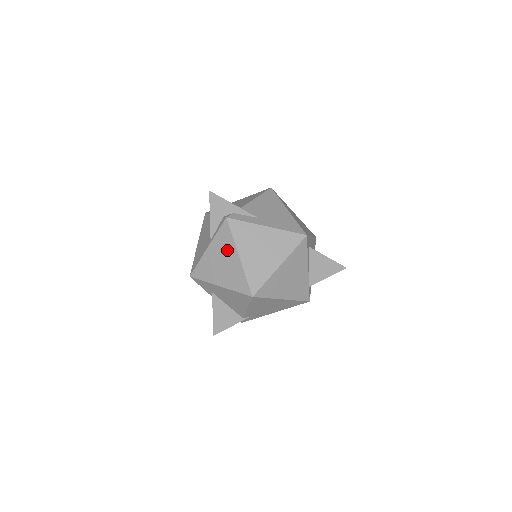
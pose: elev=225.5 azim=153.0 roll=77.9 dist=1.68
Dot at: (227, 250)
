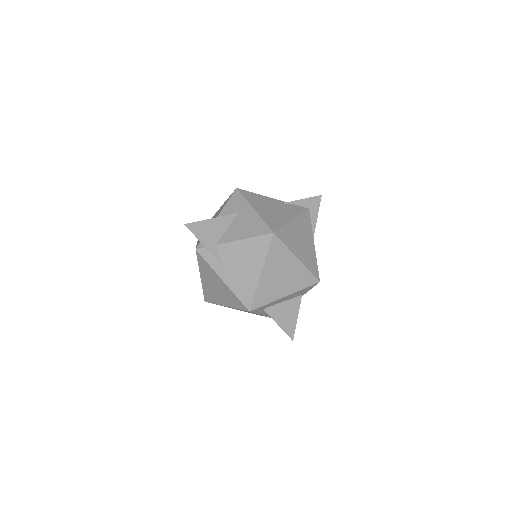
Dot at: occluded
